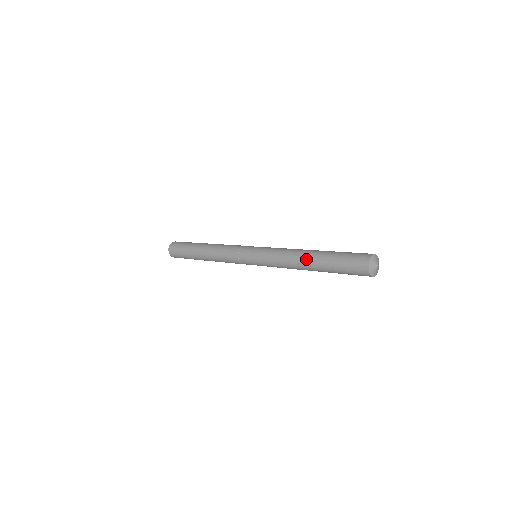
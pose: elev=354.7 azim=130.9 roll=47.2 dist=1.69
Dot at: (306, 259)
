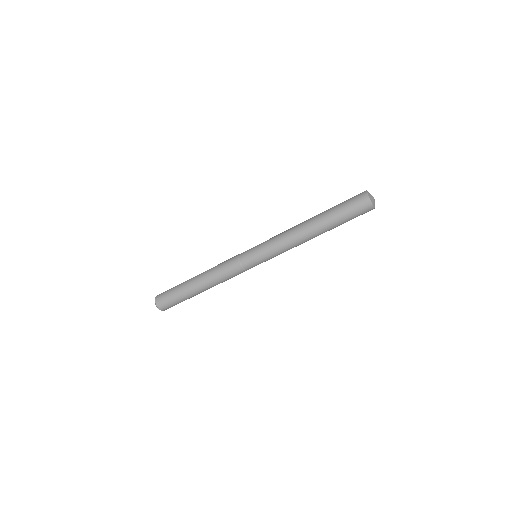
Dot at: occluded
